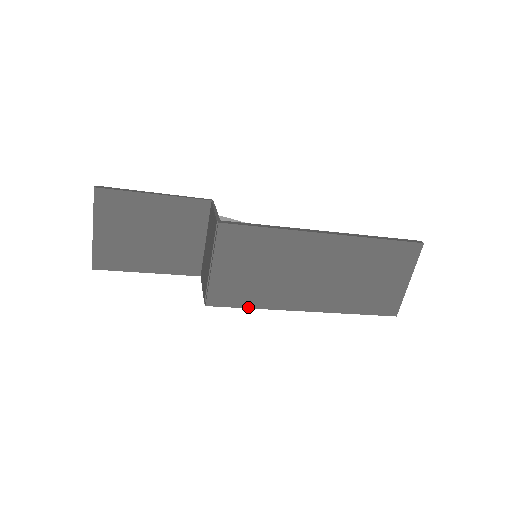
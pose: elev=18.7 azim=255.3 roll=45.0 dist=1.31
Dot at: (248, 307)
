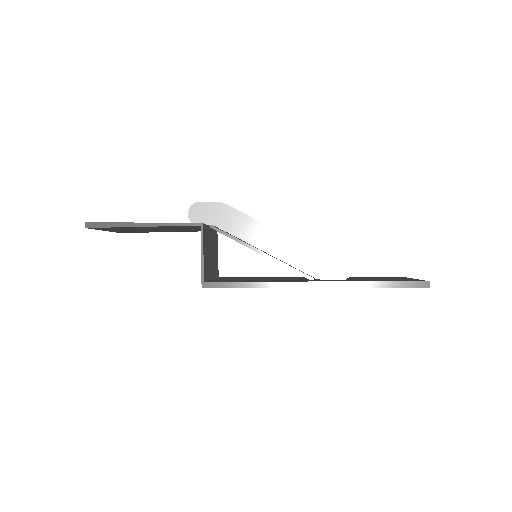
Dot at: occluded
